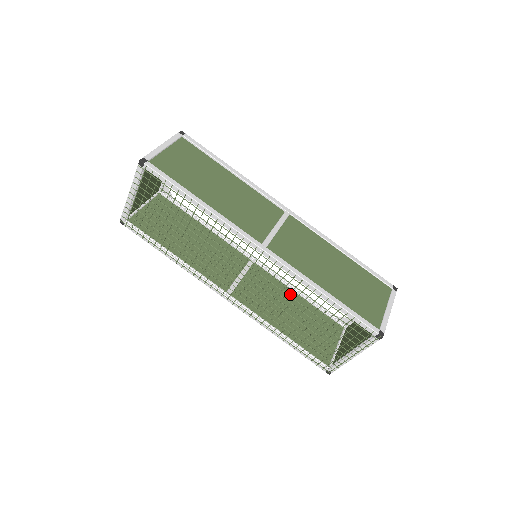
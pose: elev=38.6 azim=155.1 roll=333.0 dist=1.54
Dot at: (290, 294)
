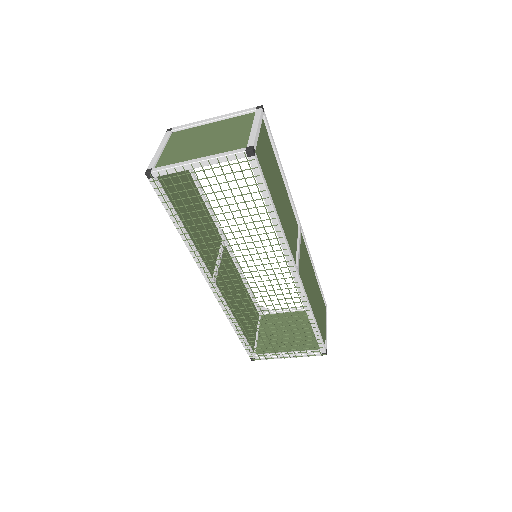
Dot at: occluded
